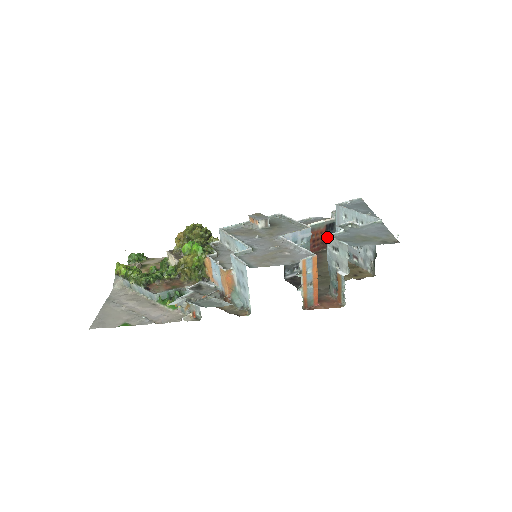
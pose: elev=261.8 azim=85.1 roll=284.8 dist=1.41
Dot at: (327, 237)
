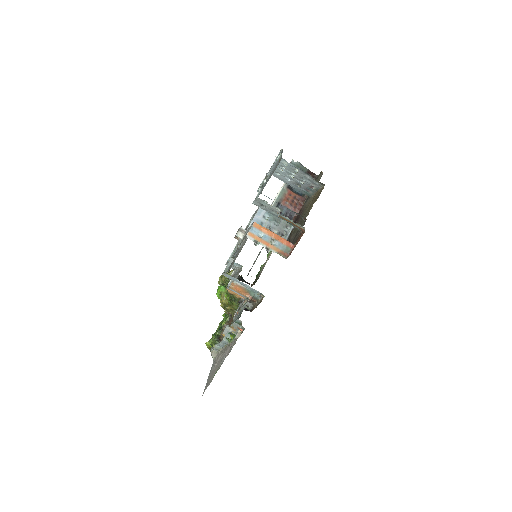
Dot at: occluded
